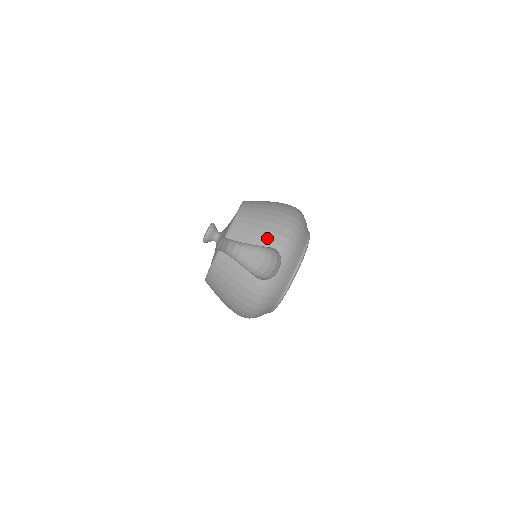
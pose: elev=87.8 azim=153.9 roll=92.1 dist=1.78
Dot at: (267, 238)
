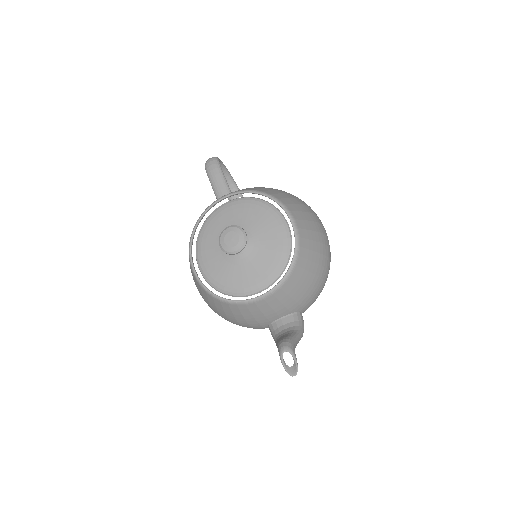
Dot at: (303, 304)
